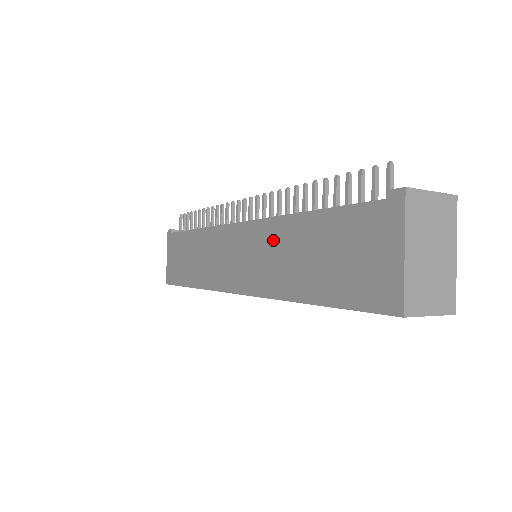
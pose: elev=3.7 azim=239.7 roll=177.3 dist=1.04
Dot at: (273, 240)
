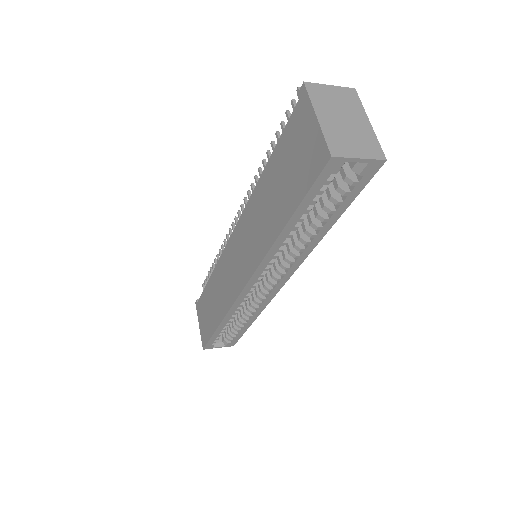
Dot at: (253, 213)
